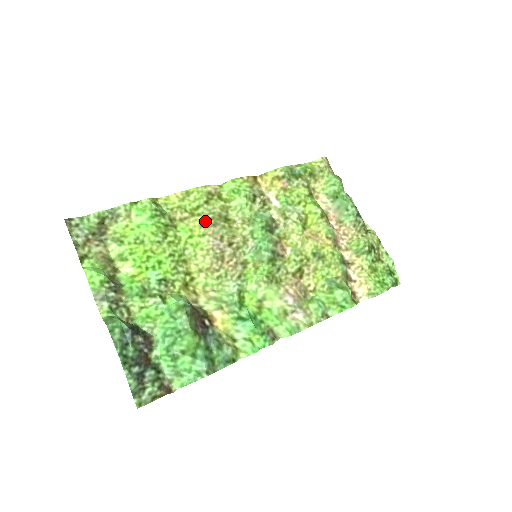
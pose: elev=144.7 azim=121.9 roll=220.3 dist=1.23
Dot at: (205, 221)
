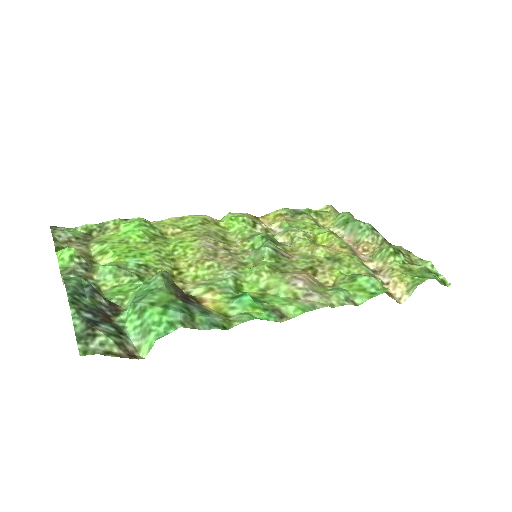
Dot at: (198, 234)
